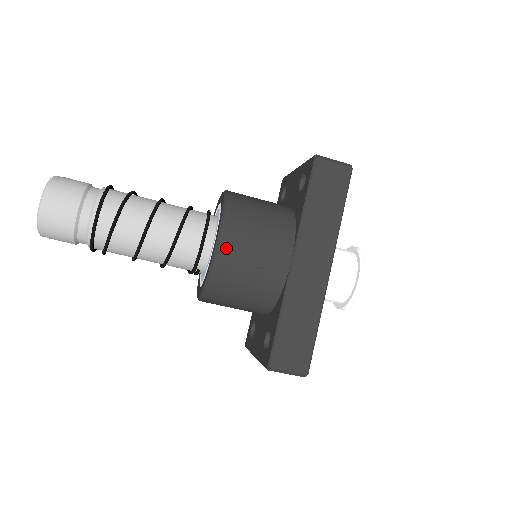
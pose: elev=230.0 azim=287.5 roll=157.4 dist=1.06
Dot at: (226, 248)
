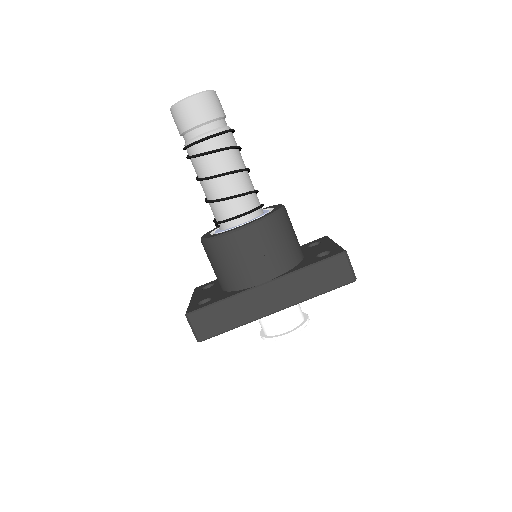
Dot at: (243, 236)
